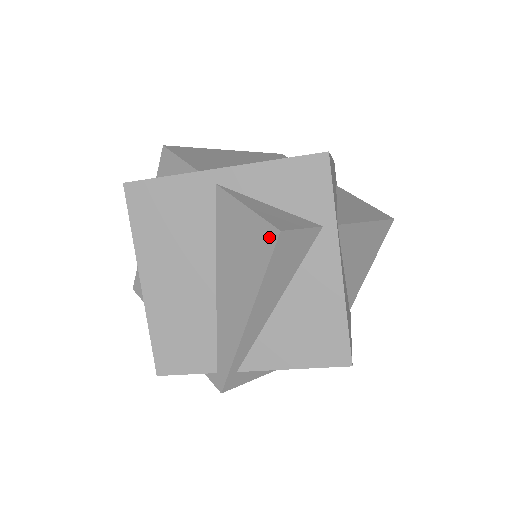
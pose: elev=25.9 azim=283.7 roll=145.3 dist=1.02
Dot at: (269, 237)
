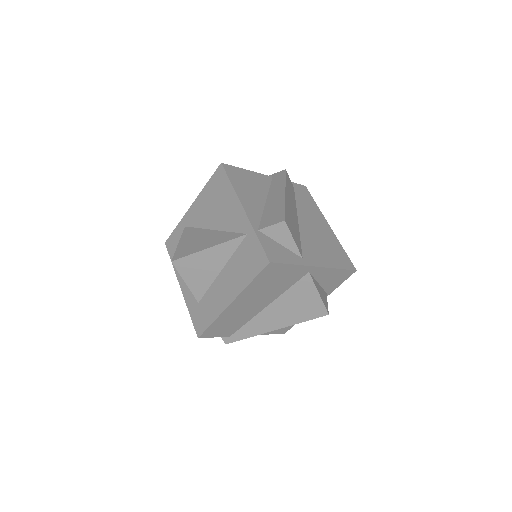
Dot at: (321, 313)
